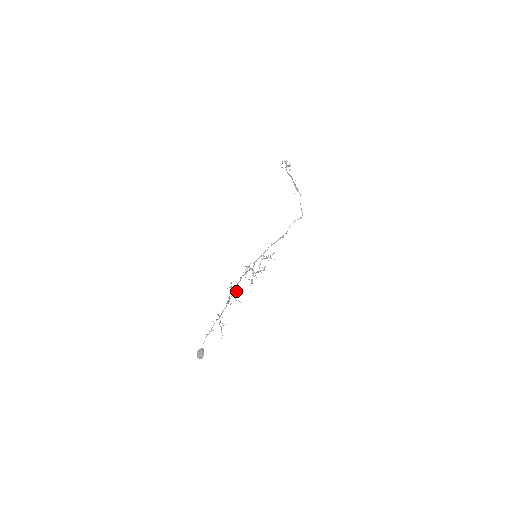
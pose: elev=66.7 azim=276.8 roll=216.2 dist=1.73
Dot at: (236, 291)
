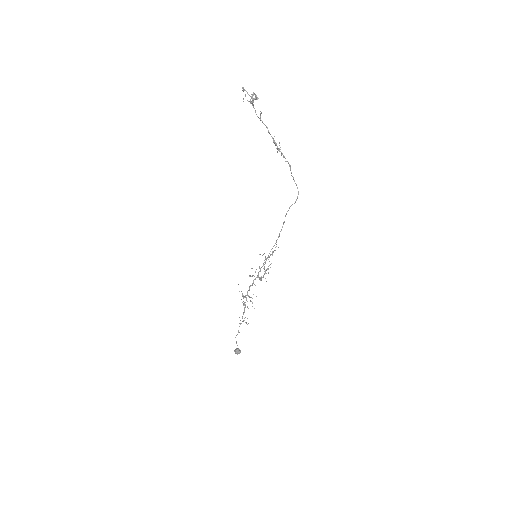
Dot at: occluded
